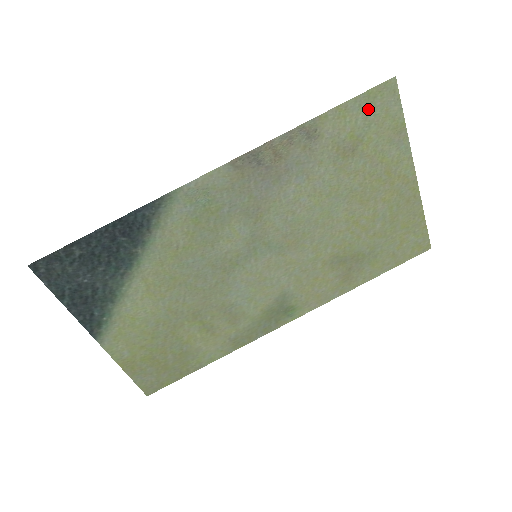
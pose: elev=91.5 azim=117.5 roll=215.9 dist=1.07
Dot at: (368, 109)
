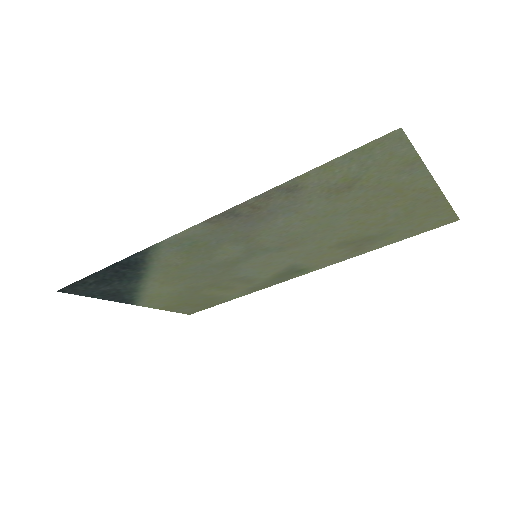
Dot at: (364, 158)
